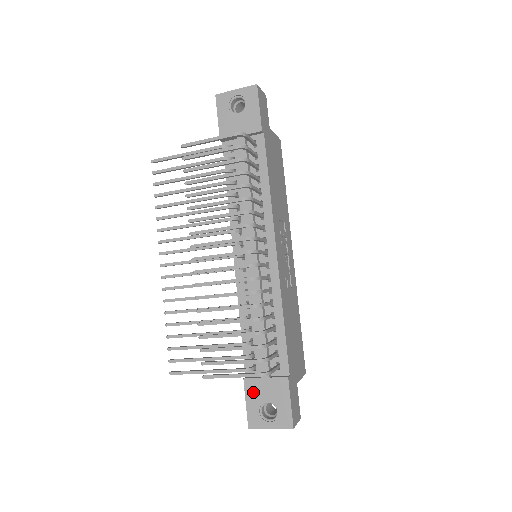
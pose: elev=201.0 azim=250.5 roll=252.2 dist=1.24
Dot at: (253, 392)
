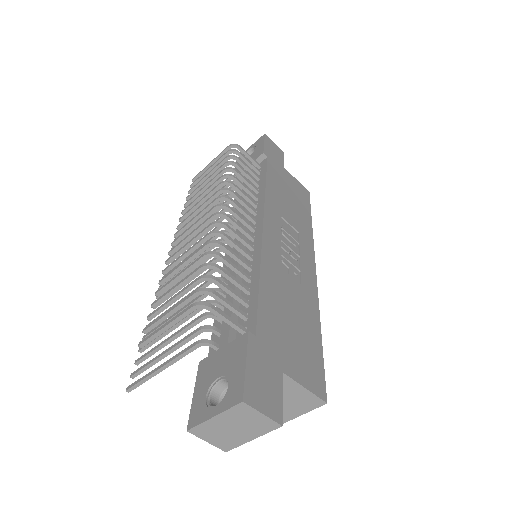
Dot at: (205, 373)
